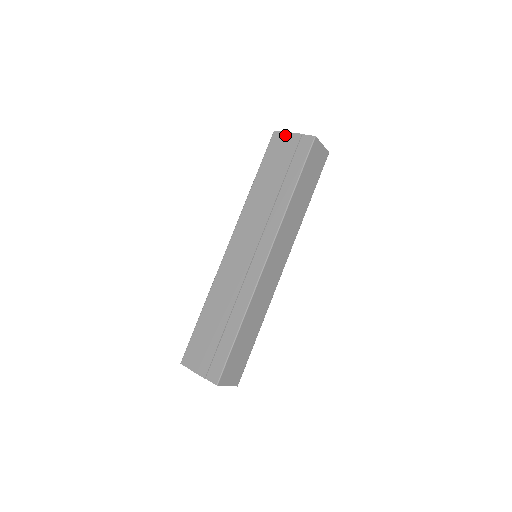
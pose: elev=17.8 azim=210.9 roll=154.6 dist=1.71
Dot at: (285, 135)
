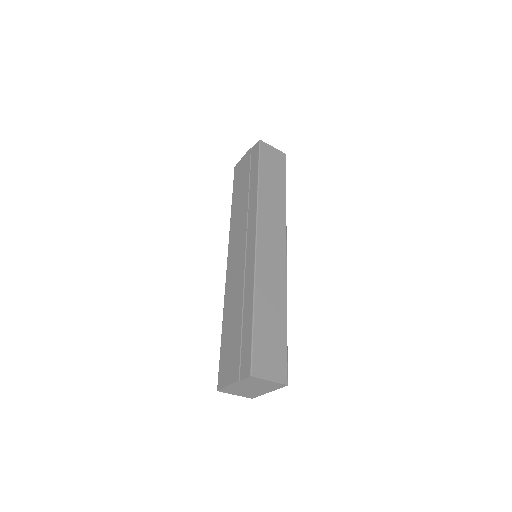
Dot at: (241, 160)
